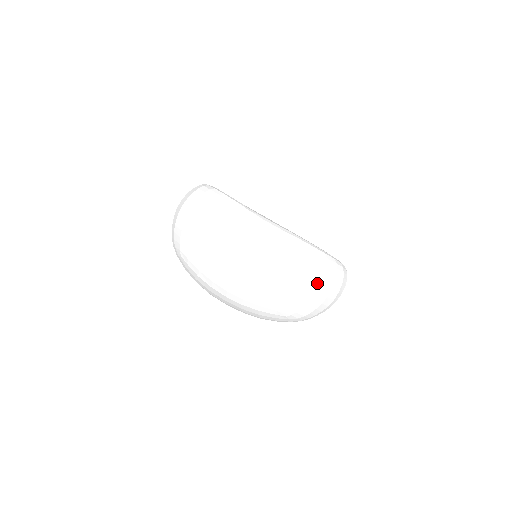
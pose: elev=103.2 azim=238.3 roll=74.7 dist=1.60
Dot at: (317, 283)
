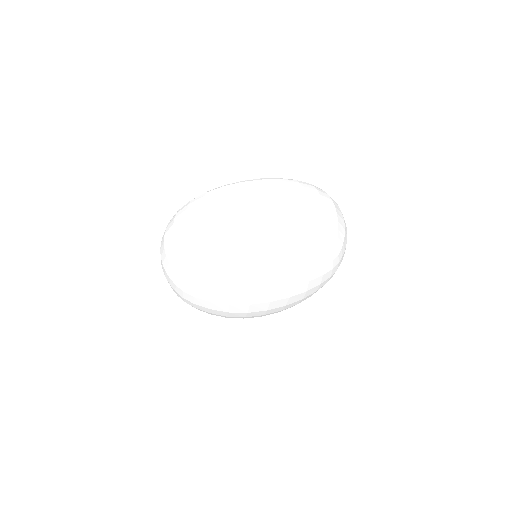
Dot at: (333, 206)
